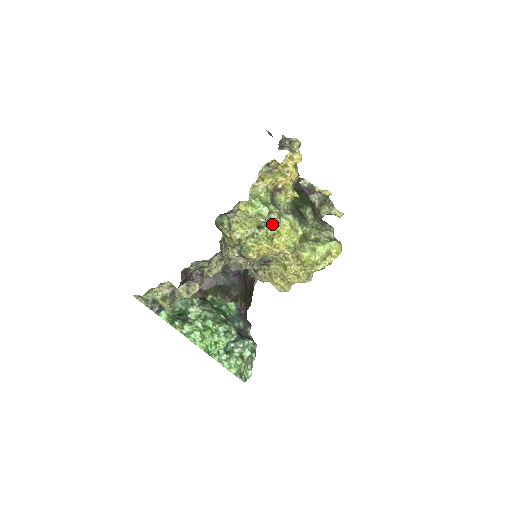
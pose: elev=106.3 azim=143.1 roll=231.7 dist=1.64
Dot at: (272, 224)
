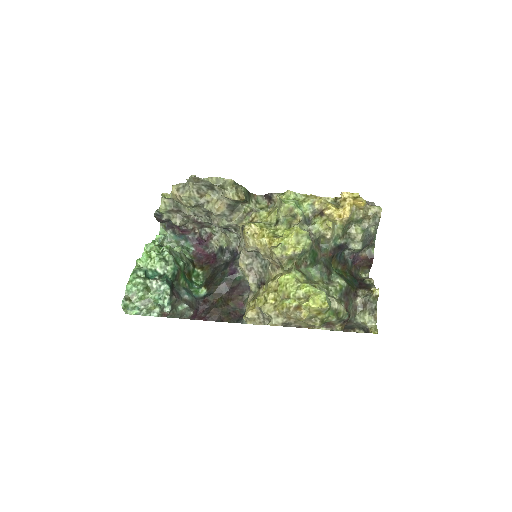
Dot at: occluded
